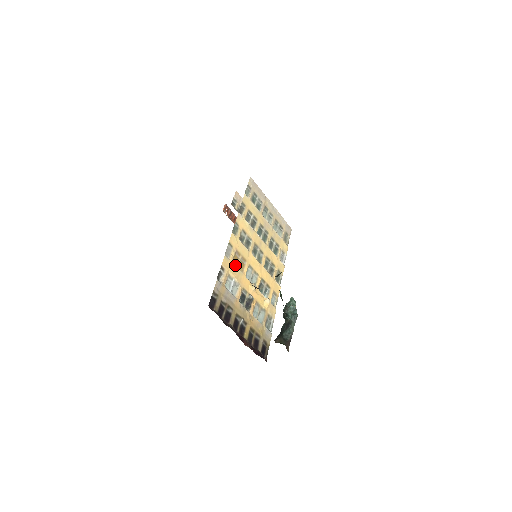
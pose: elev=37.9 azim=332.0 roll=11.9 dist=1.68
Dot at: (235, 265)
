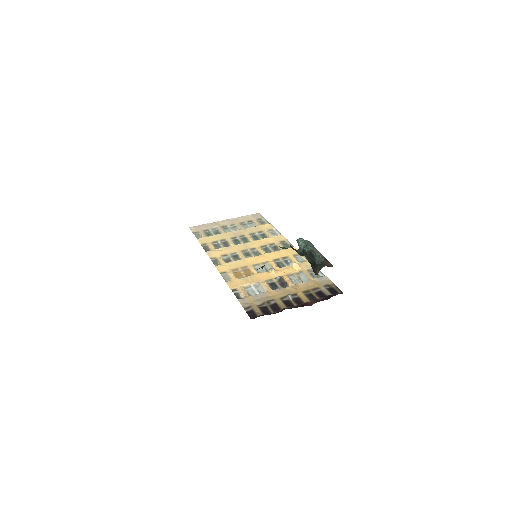
Dot at: (242, 278)
